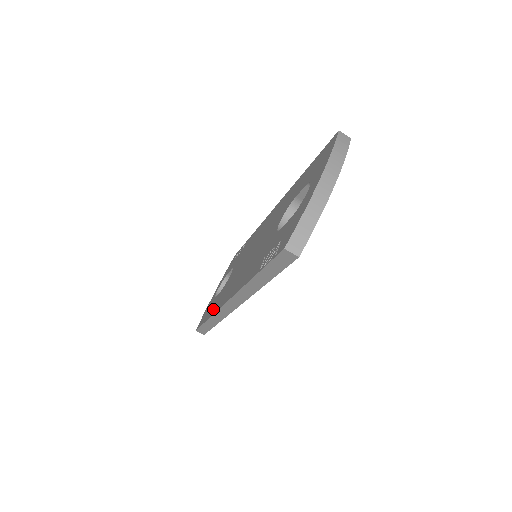
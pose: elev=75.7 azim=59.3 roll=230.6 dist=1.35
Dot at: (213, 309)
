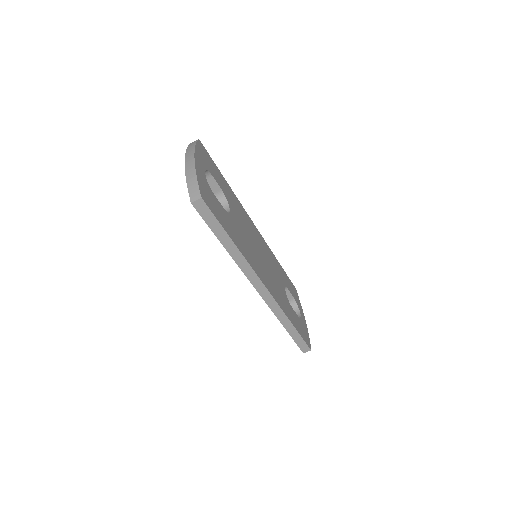
Dot at: occluded
